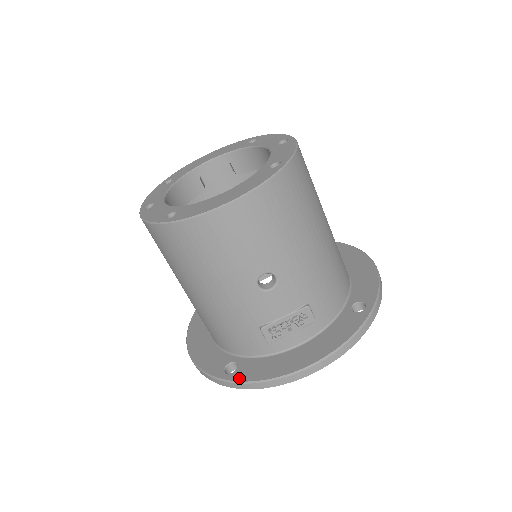
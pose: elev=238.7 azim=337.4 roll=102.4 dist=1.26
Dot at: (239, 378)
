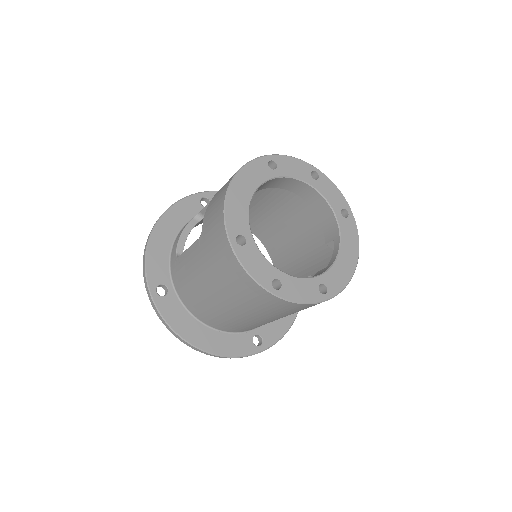
Dot at: (271, 343)
